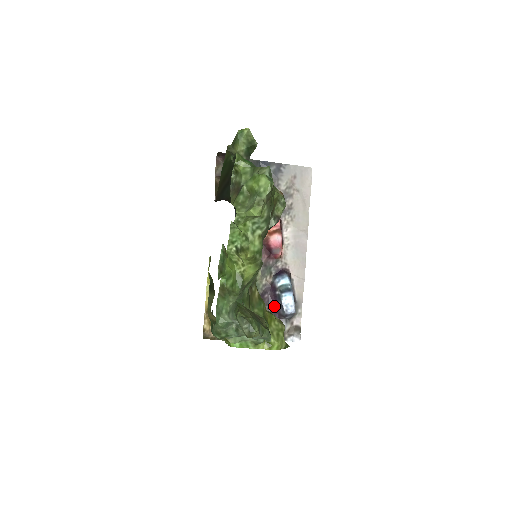
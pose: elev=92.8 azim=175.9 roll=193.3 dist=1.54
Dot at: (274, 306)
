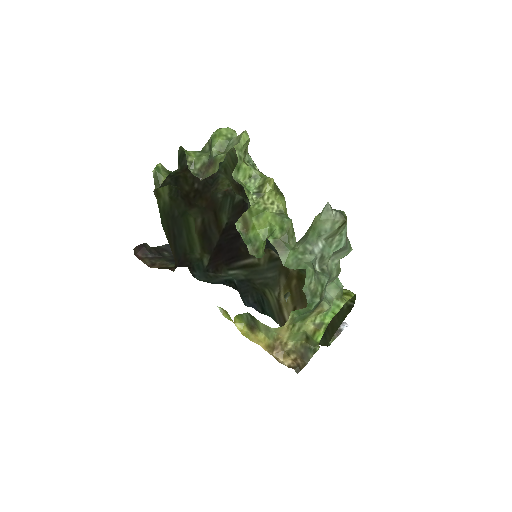
Dot at: occluded
